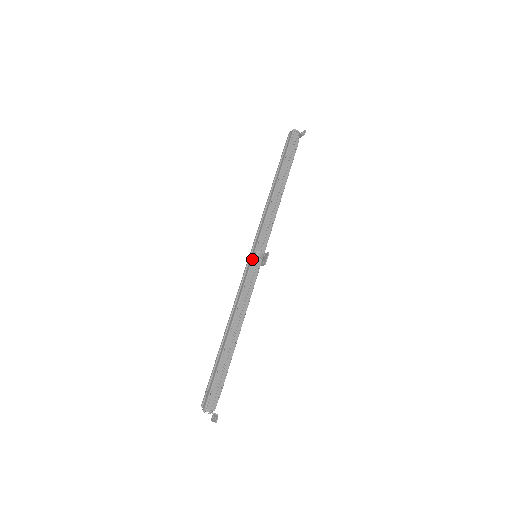
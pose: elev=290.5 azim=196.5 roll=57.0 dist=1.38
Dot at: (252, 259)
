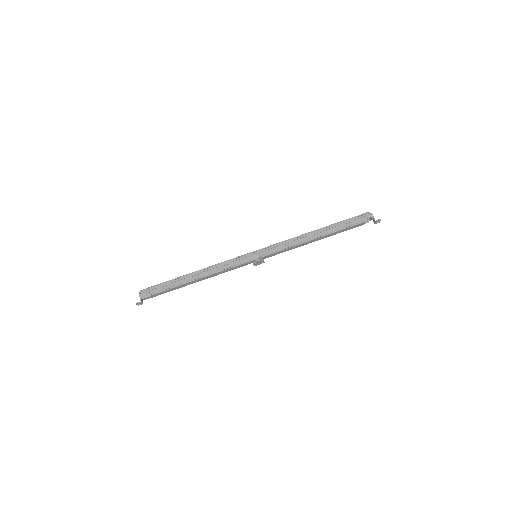
Dot at: (249, 253)
